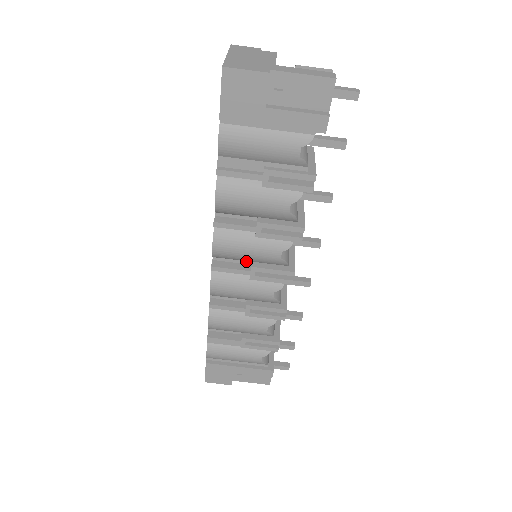
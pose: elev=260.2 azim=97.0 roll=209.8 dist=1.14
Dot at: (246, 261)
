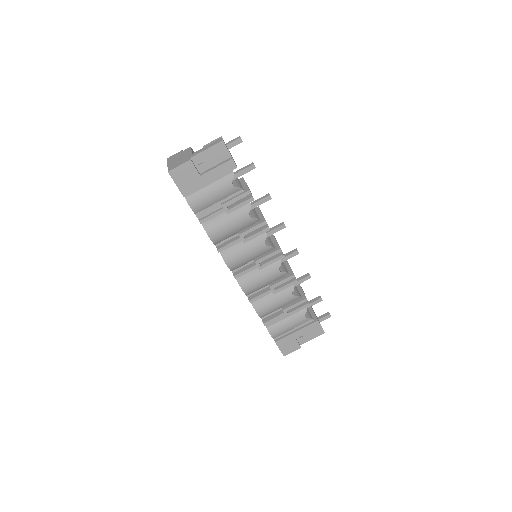
Dot at: (251, 261)
